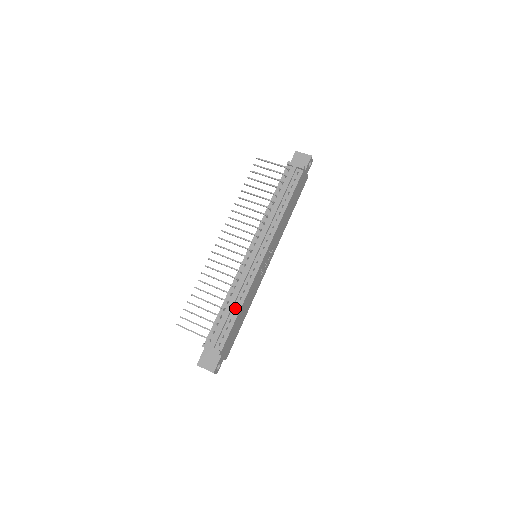
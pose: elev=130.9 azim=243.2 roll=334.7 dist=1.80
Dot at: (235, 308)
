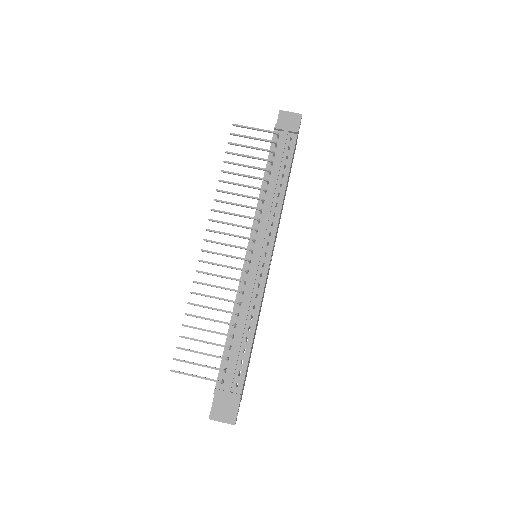
Dot at: (247, 332)
